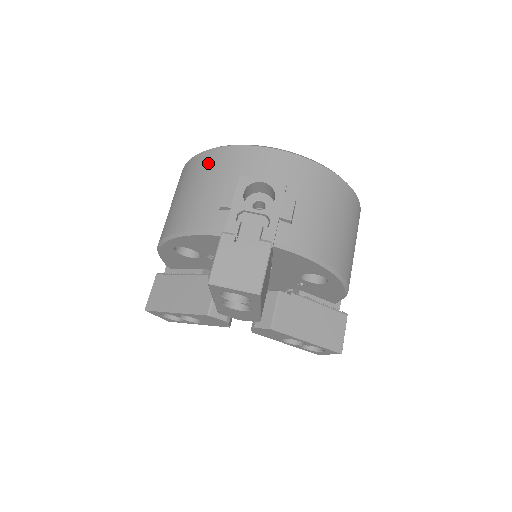
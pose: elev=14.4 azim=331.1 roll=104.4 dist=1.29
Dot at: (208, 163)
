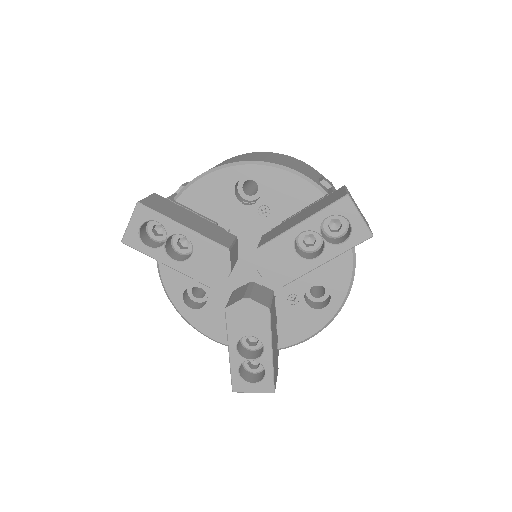
Dot at: (297, 160)
